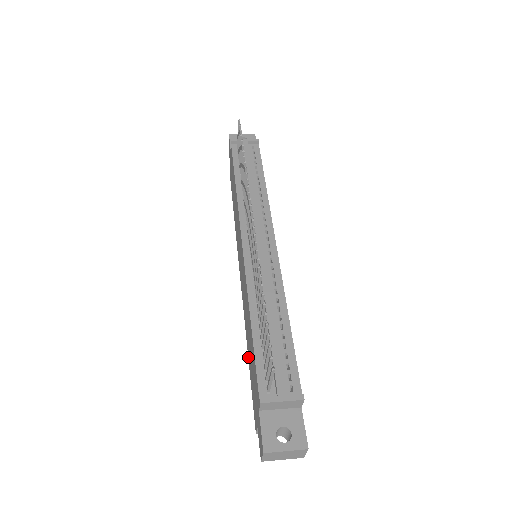
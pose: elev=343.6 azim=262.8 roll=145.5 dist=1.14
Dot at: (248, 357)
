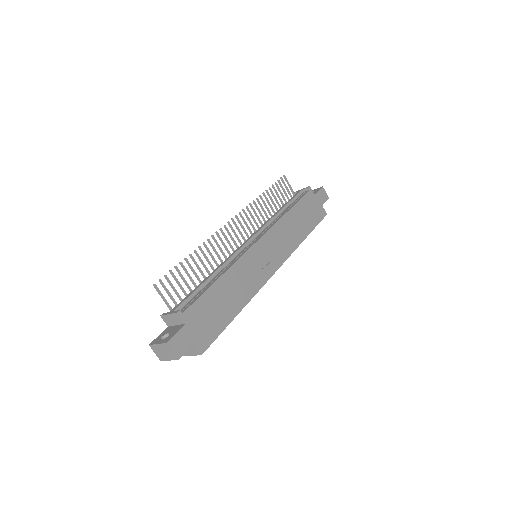
Dot at: occluded
